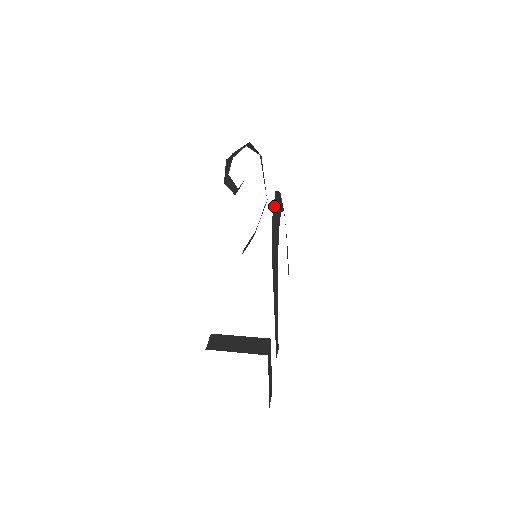
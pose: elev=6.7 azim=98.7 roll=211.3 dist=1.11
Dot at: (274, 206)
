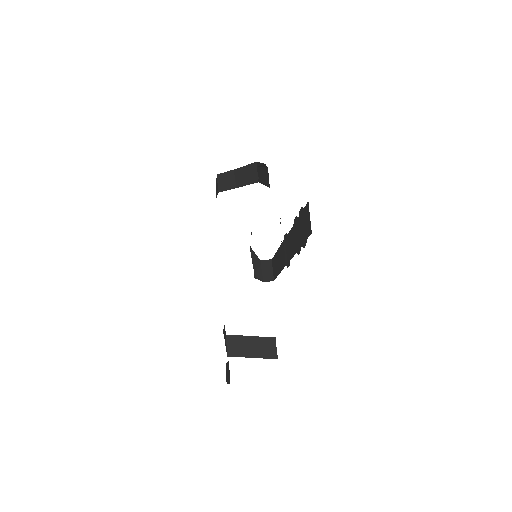
Dot at: occluded
